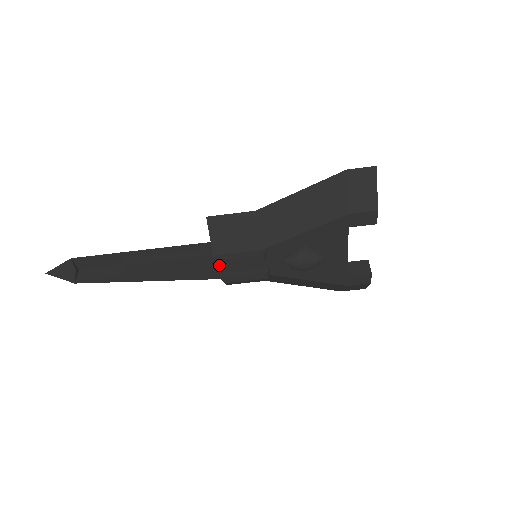
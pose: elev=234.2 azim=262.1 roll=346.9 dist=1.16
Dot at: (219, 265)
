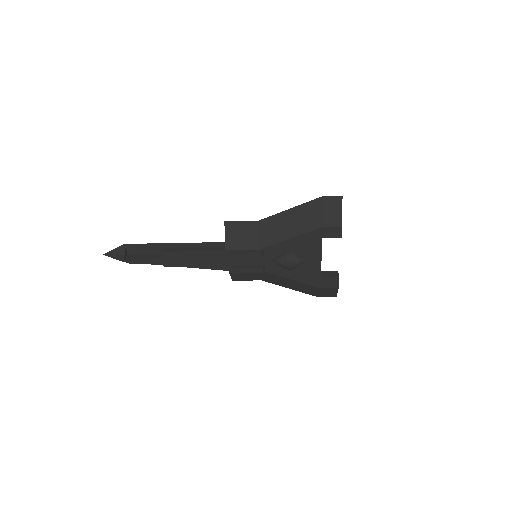
Dot at: (229, 259)
